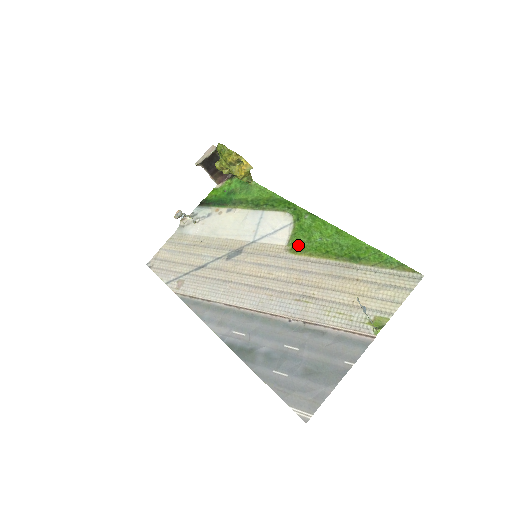
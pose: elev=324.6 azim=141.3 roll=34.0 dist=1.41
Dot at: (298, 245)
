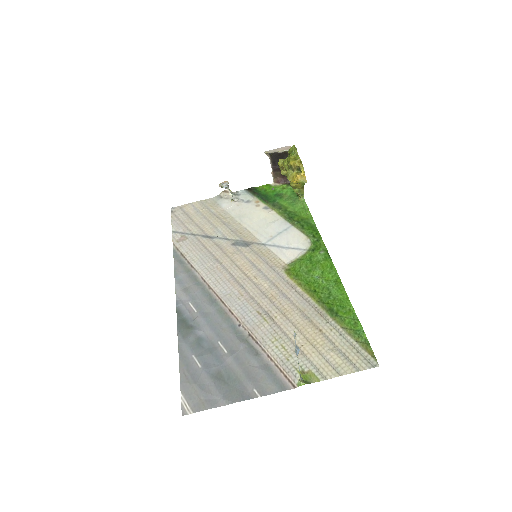
Dot at: (296, 270)
